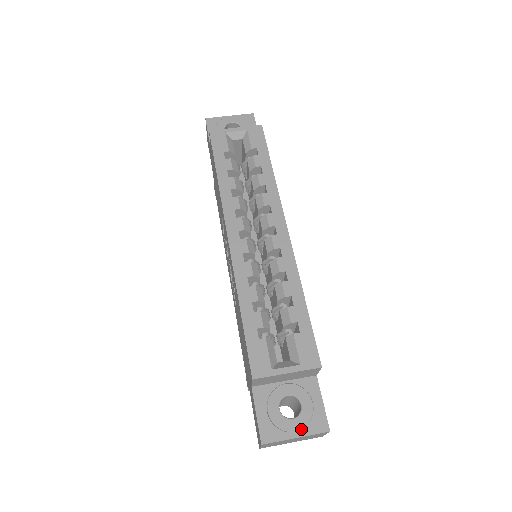
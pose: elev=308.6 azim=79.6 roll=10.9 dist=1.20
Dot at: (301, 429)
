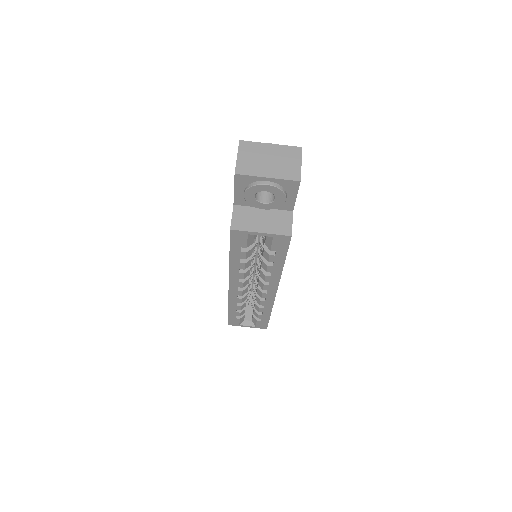
Dot at: occluded
